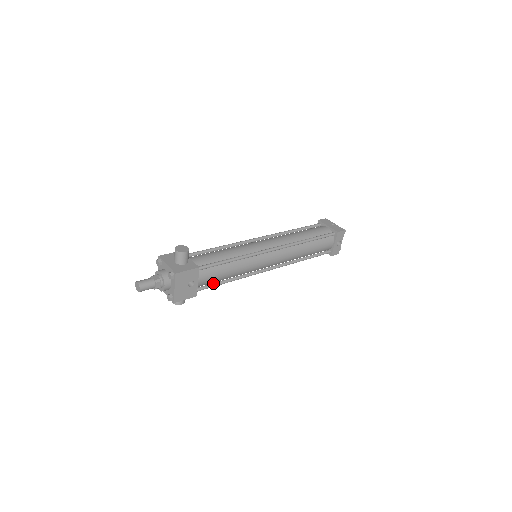
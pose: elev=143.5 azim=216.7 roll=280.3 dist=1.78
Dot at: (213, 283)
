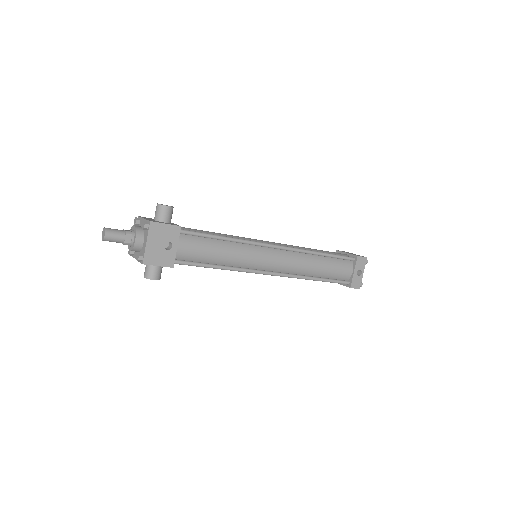
Dot at: (197, 262)
